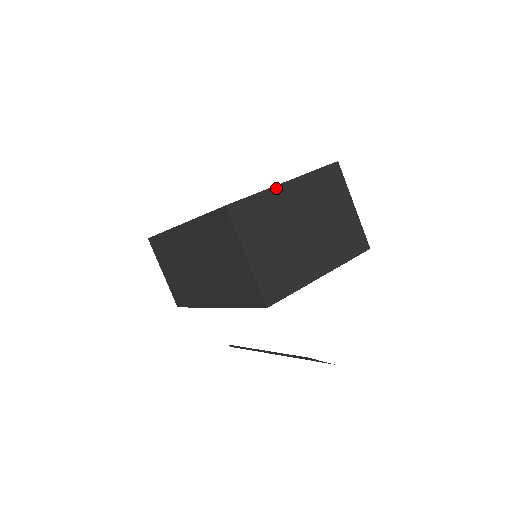
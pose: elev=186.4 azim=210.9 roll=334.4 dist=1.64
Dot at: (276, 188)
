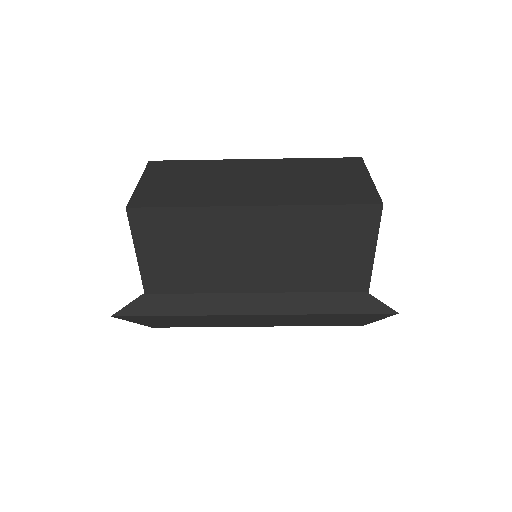
Dot at: occluded
